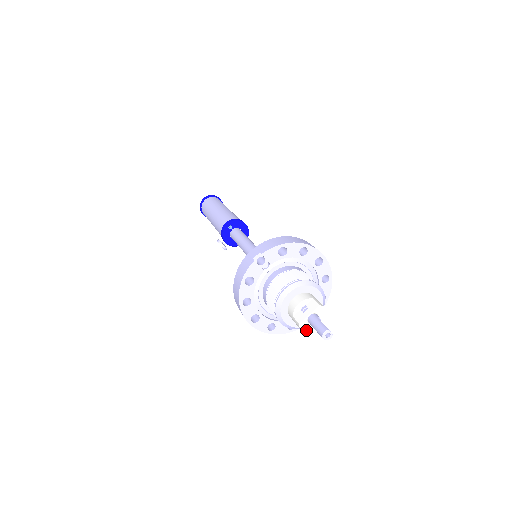
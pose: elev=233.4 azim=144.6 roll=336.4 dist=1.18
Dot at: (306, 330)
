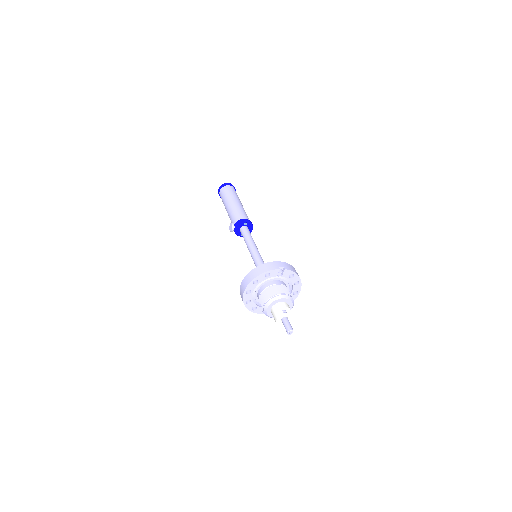
Dot at: (278, 321)
